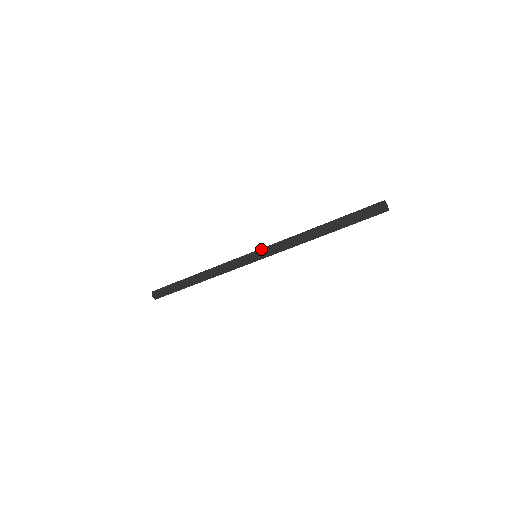
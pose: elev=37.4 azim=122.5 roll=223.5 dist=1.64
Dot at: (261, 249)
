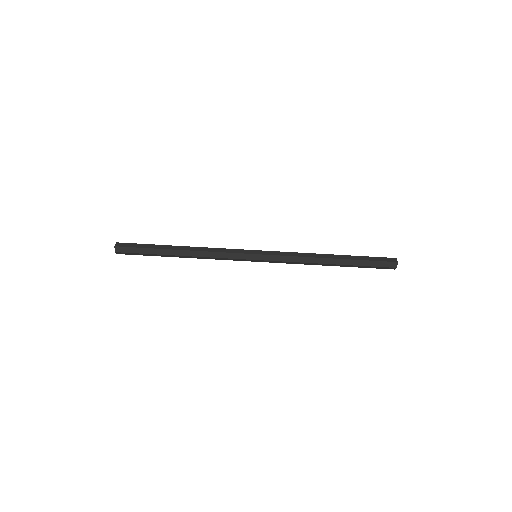
Dot at: occluded
